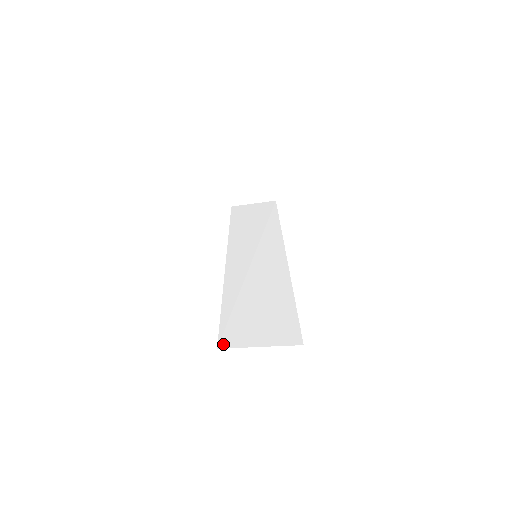
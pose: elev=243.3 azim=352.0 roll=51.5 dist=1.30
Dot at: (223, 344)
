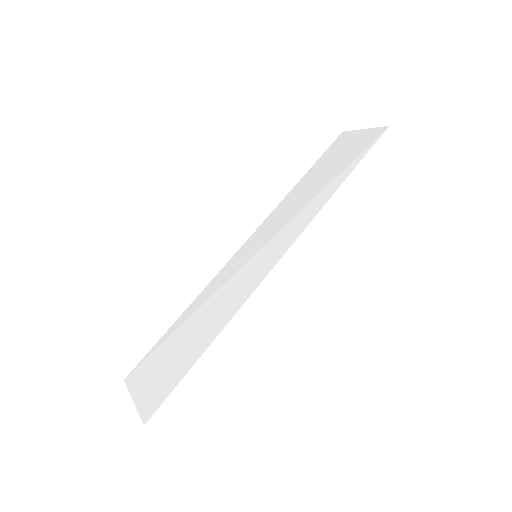
Dot at: (129, 378)
